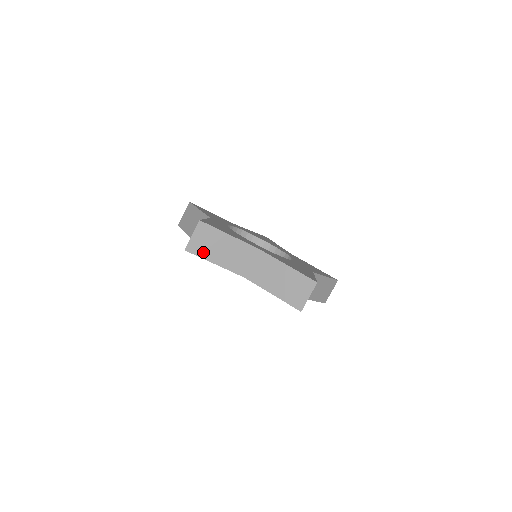
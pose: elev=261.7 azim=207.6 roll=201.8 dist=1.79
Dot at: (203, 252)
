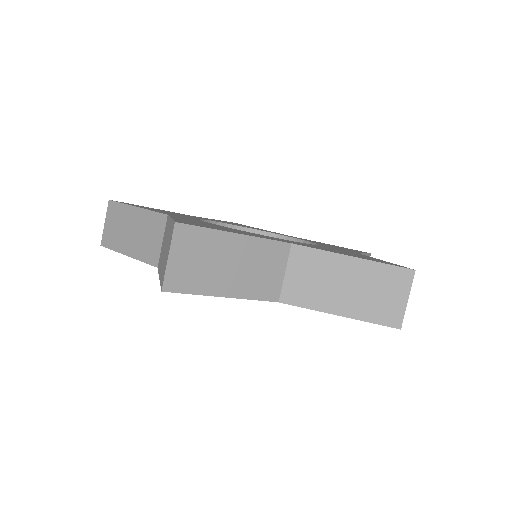
Dot at: (115, 242)
